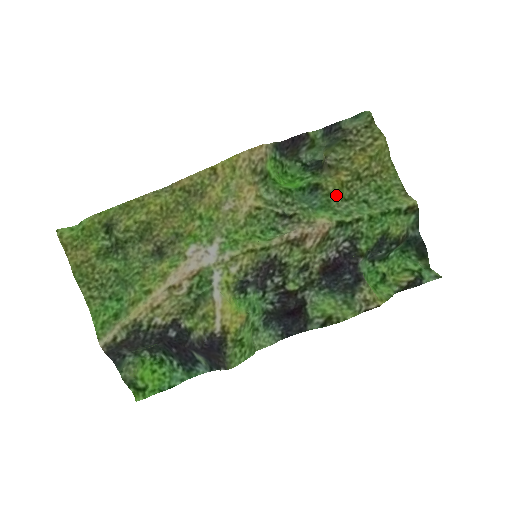
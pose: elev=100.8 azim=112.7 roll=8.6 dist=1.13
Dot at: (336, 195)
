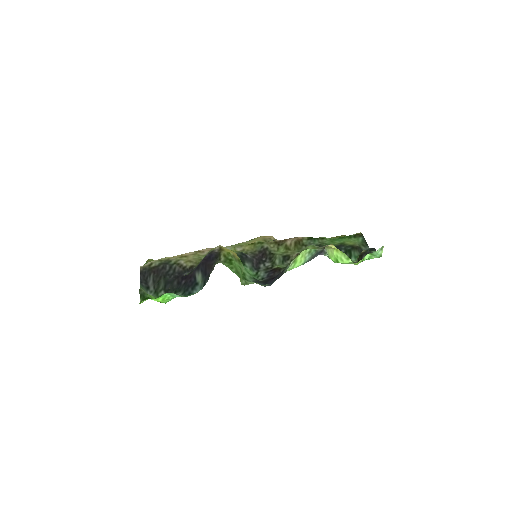
Dot at: occluded
